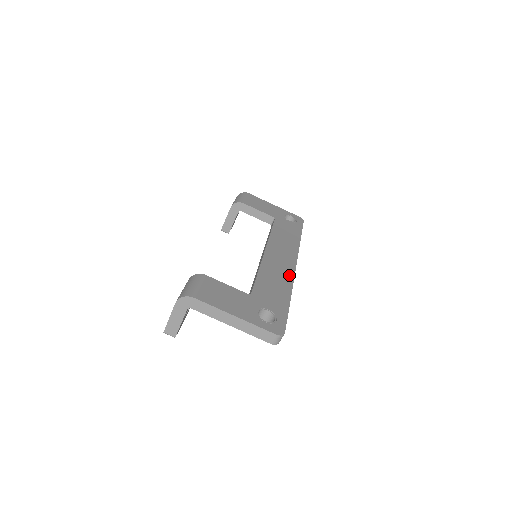
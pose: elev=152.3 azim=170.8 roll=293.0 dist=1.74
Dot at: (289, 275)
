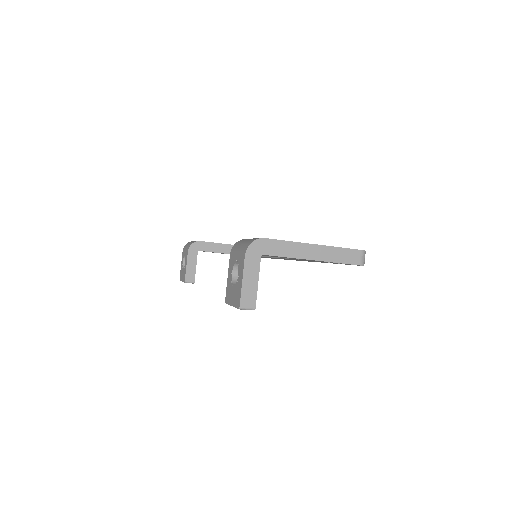
Dot at: occluded
